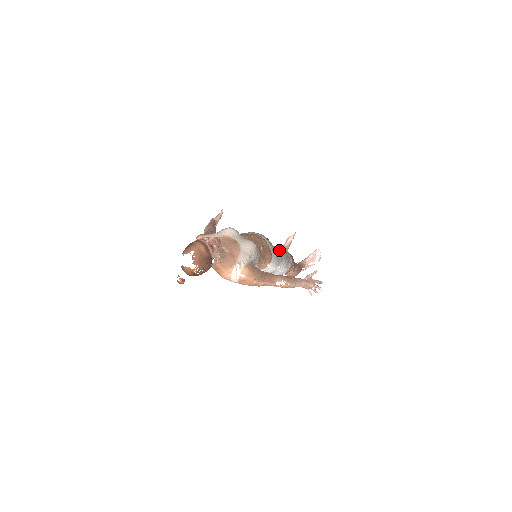
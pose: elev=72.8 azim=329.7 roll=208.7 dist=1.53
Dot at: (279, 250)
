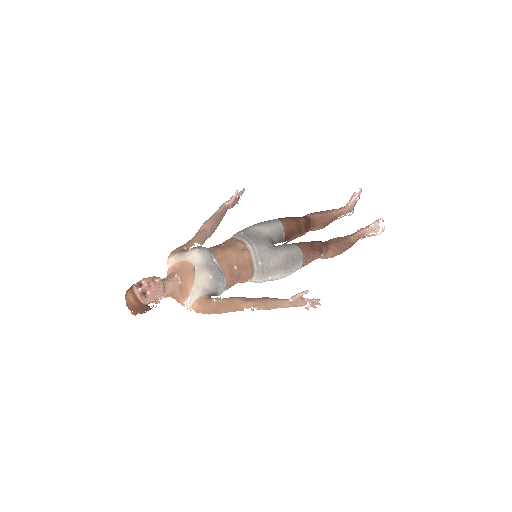
Dot at: (275, 256)
